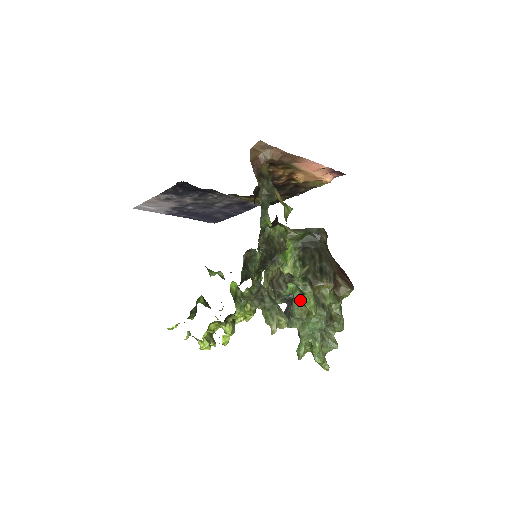
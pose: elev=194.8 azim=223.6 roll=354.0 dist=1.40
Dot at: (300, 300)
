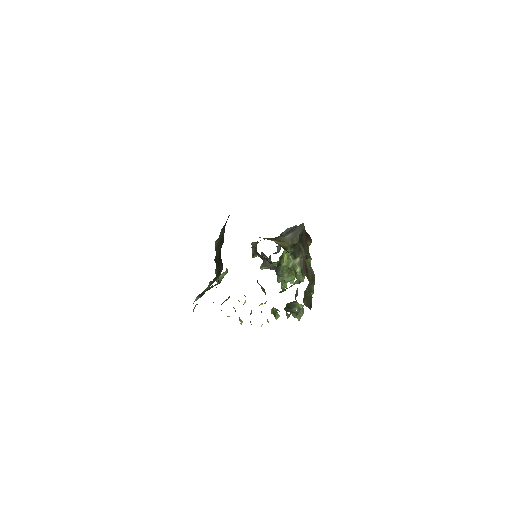
Dot at: (288, 269)
